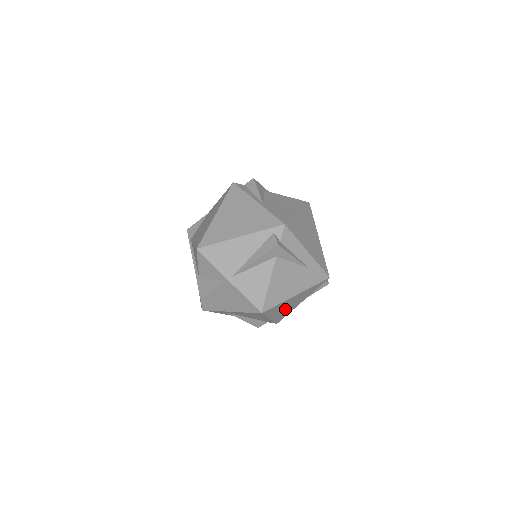
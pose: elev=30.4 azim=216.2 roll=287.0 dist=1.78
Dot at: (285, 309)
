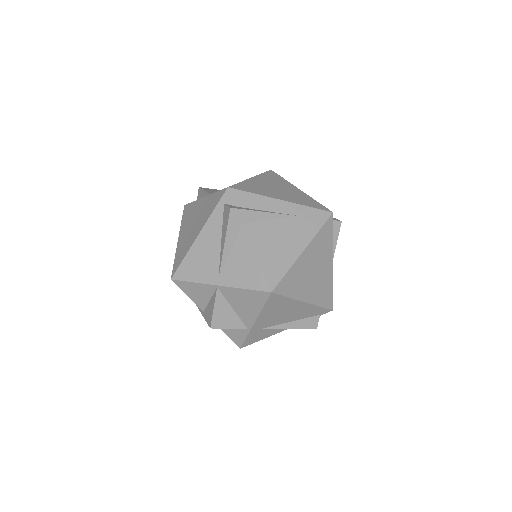
Dot at: (315, 281)
